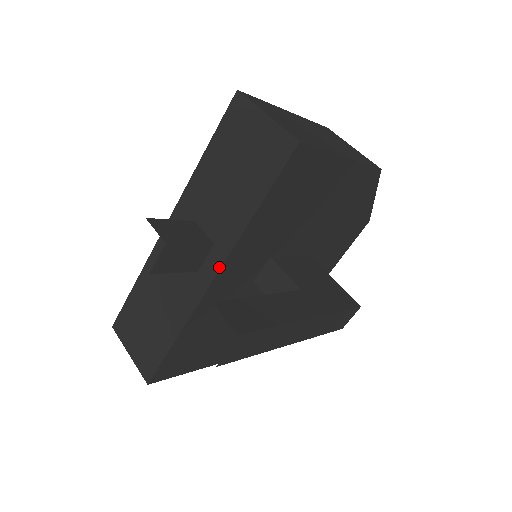
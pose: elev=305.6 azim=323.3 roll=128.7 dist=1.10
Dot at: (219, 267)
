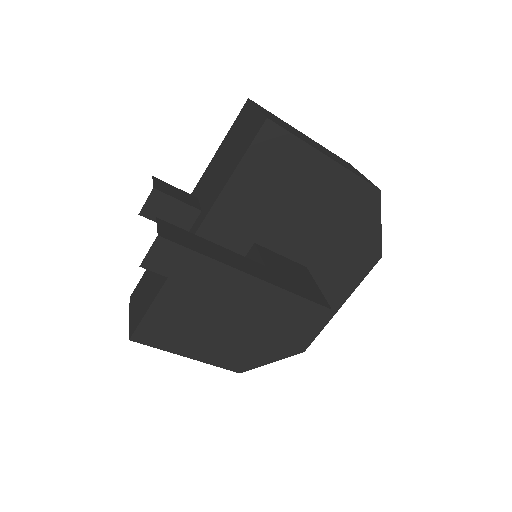
Dot at: (198, 228)
